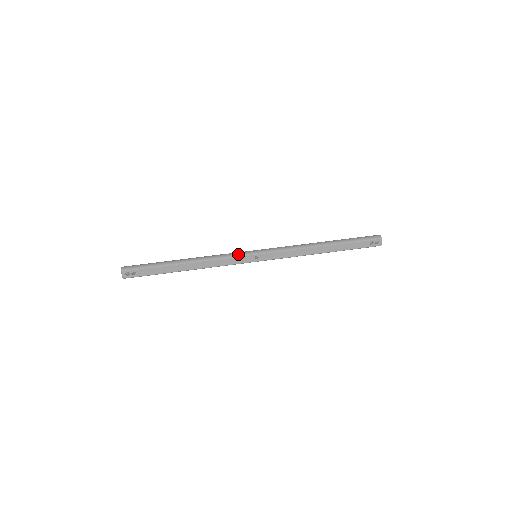
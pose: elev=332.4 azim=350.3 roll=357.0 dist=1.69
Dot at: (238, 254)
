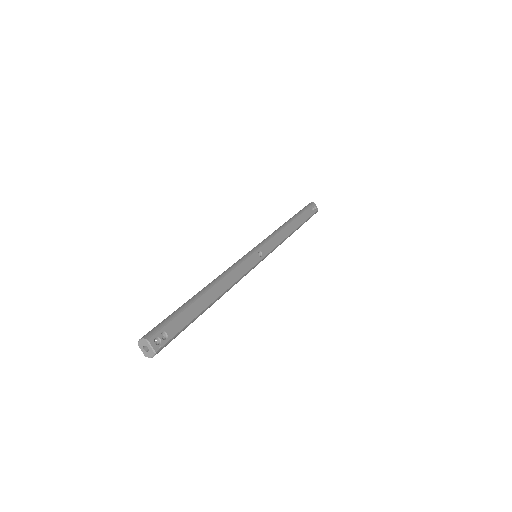
Dot at: (243, 257)
